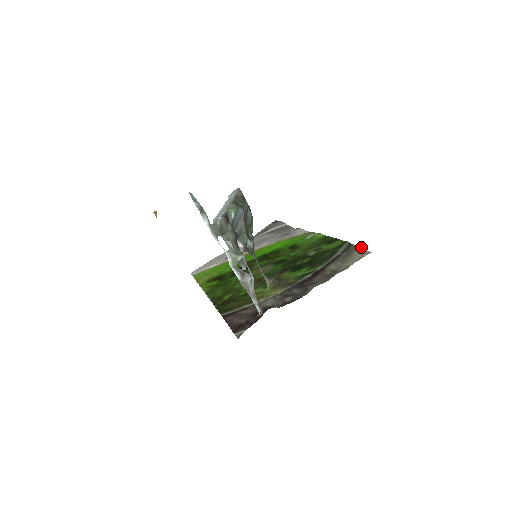
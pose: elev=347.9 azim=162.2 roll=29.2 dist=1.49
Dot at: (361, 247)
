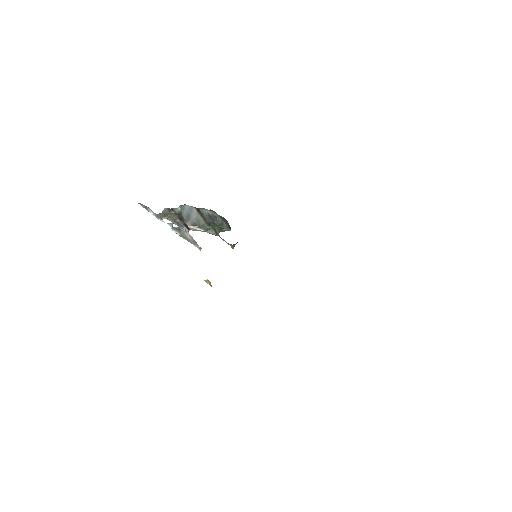
Dot at: occluded
